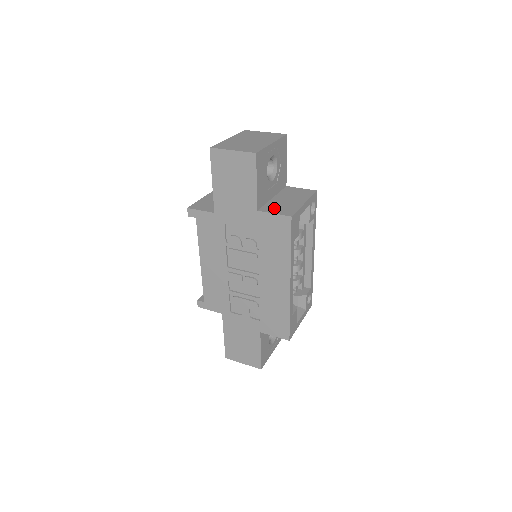
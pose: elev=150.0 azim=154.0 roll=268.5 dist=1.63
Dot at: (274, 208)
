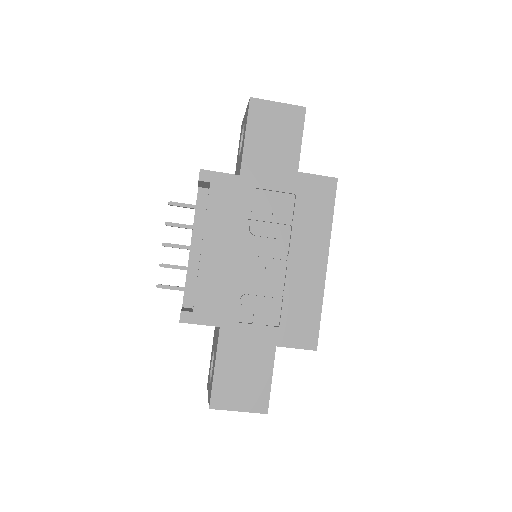
Dot at: occluded
